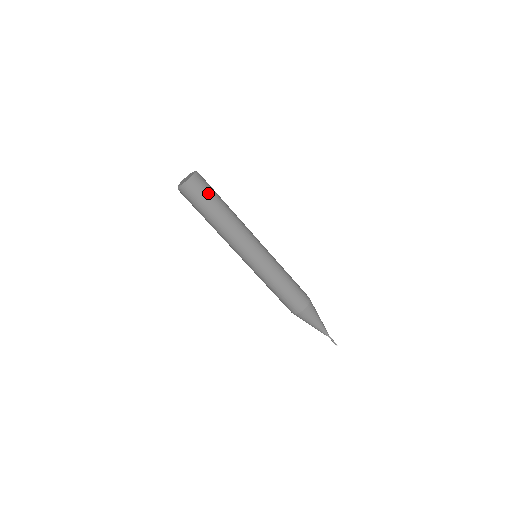
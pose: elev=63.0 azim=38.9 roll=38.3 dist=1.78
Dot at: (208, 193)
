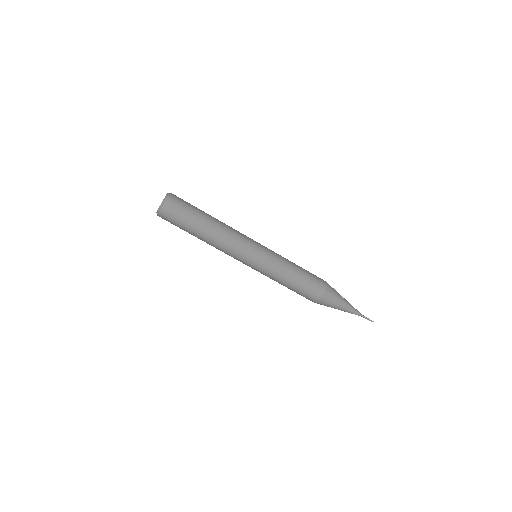
Dot at: (186, 209)
